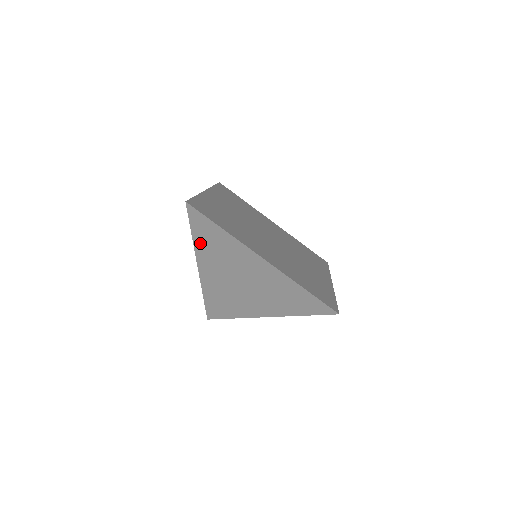
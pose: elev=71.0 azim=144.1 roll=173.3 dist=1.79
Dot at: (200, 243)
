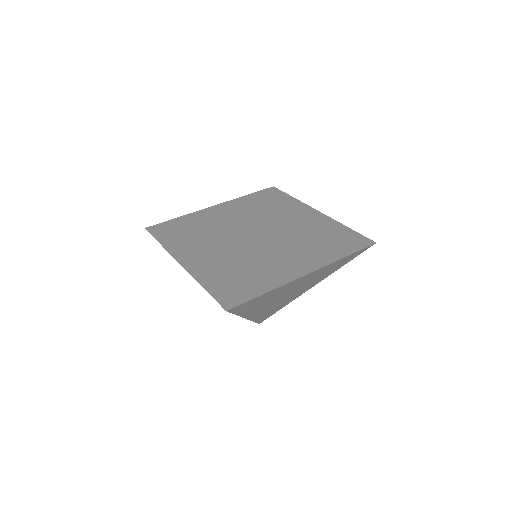
Dot at: (246, 311)
